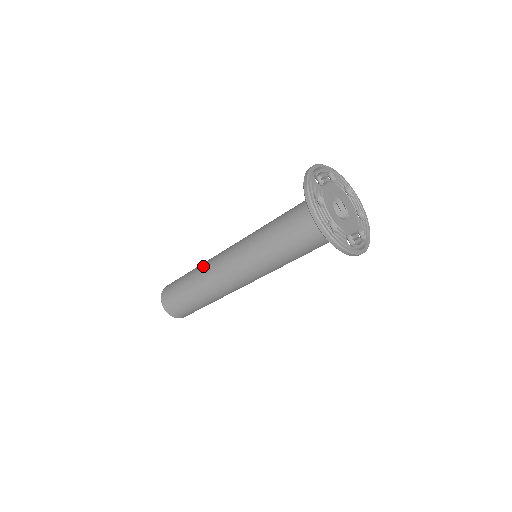
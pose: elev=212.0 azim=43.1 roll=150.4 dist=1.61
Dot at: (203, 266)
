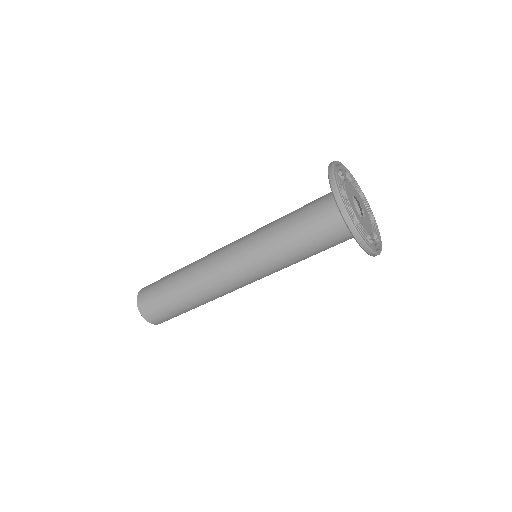
Dot at: (194, 264)
